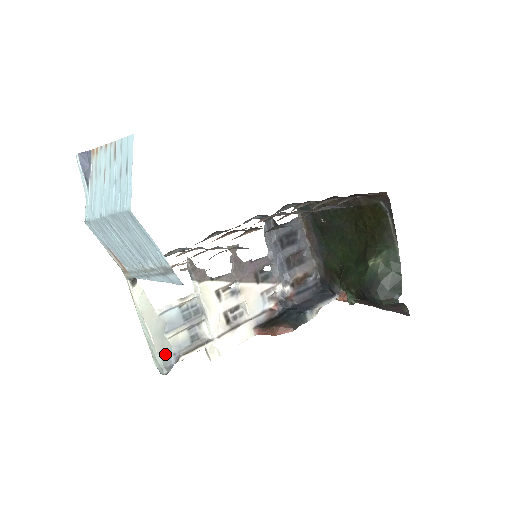
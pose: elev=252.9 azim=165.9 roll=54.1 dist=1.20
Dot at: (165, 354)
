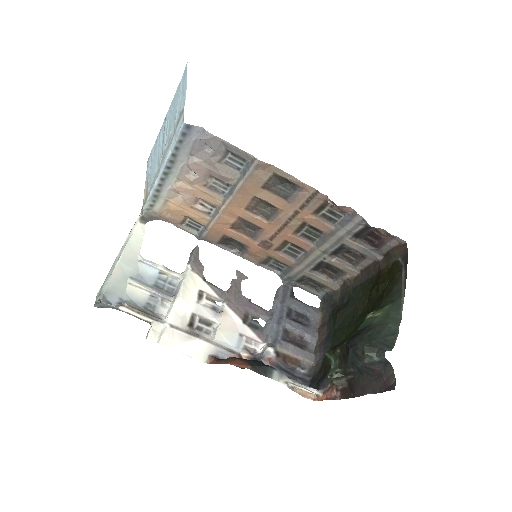
Dot at: (114, 289)
